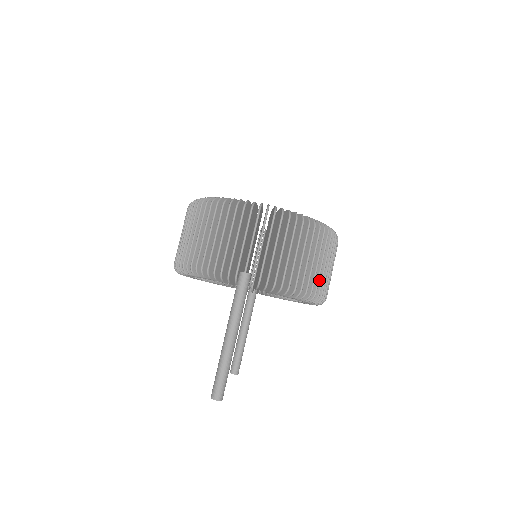
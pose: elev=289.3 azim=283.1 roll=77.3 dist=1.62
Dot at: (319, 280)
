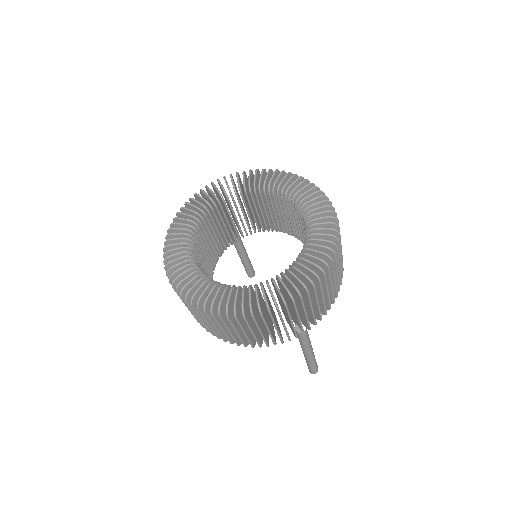
Dot at: occluded
